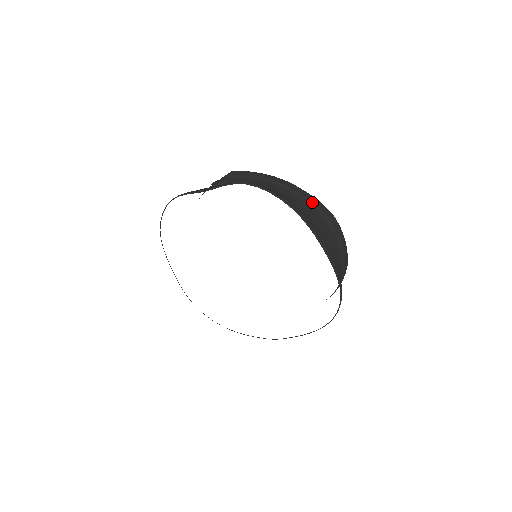
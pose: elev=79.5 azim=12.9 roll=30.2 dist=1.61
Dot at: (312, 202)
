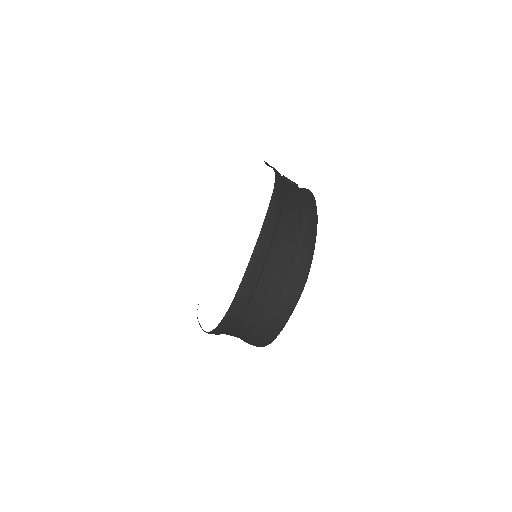
Dot at: (304, 249)
